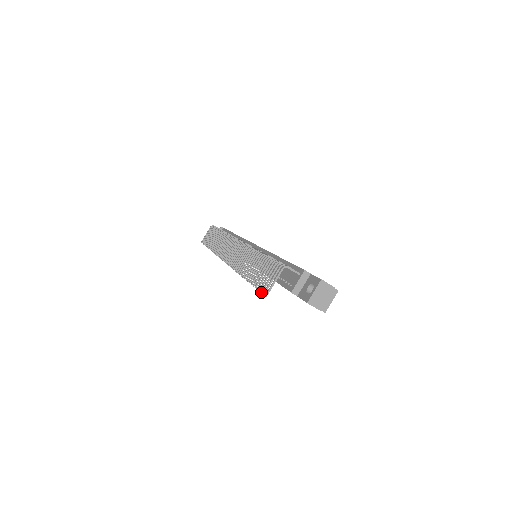
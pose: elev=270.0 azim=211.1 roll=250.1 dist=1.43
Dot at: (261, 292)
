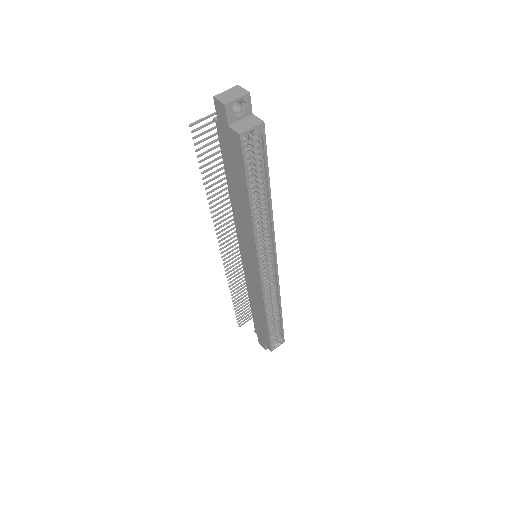
Dot at: (193, 138)
